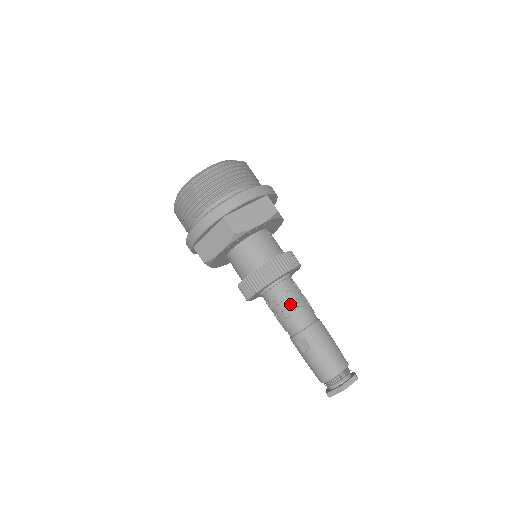
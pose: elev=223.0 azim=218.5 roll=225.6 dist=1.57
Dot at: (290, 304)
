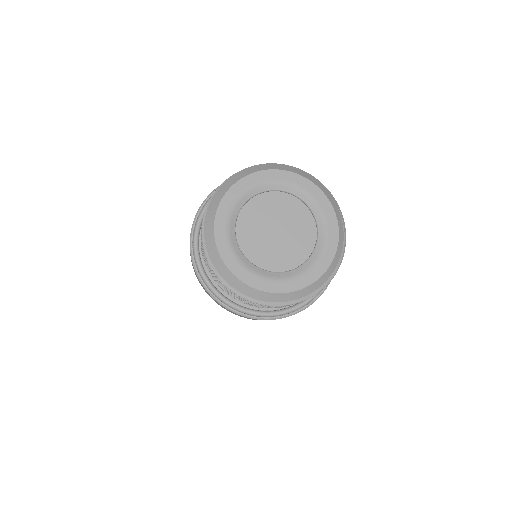
Dot at: occluded
